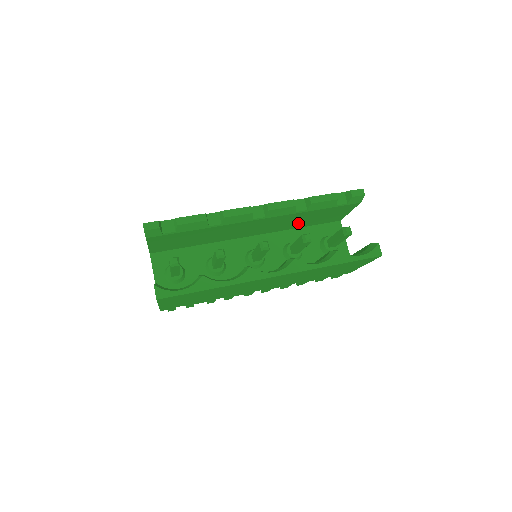
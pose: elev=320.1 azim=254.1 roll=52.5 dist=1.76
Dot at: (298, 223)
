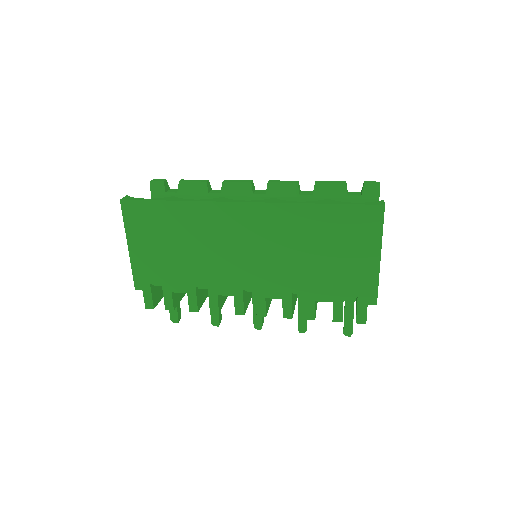
Dot at: occluded
